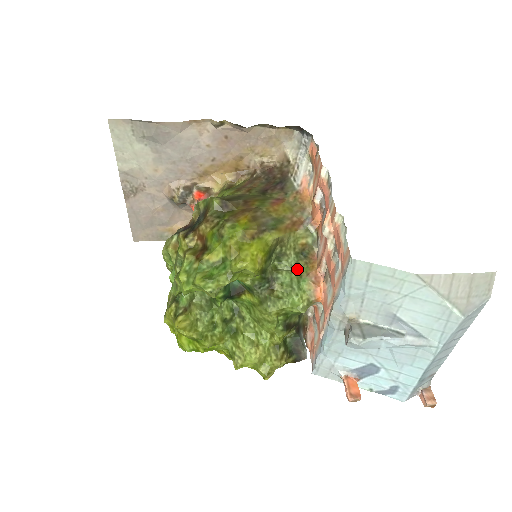
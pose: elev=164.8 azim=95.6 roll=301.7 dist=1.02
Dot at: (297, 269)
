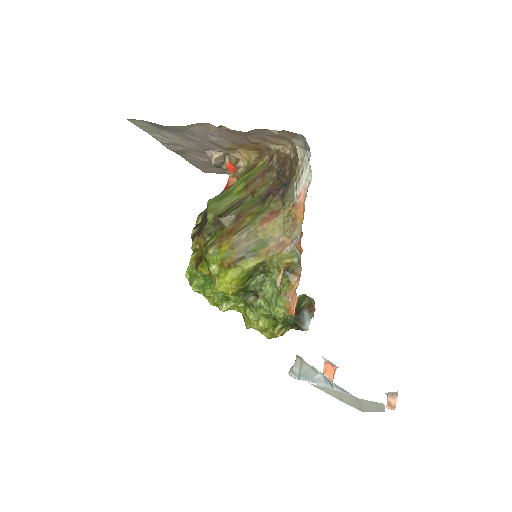
Dot at: (280, 285)
